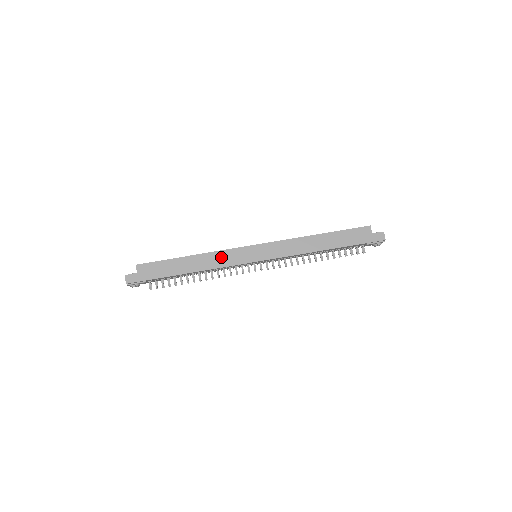
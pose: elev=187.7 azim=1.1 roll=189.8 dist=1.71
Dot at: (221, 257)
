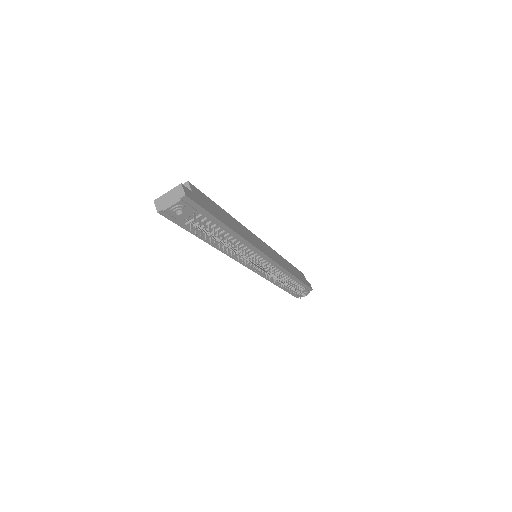
Dot at: (248, 234)
